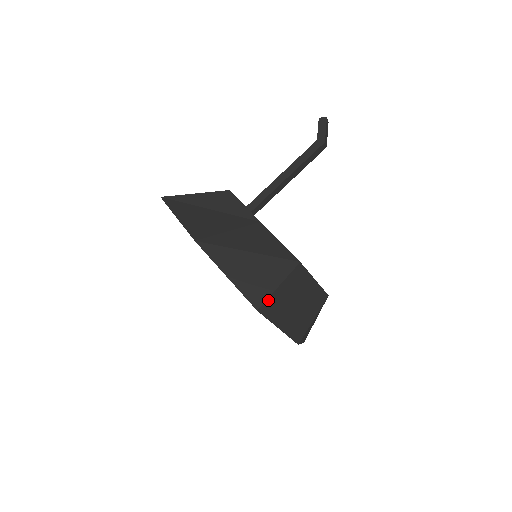
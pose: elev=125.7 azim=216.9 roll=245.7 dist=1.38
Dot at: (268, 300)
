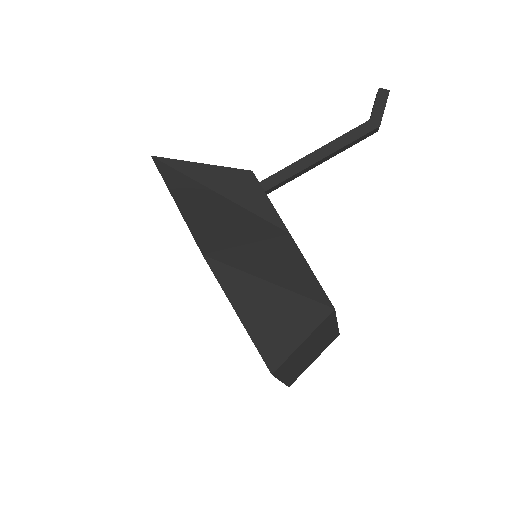
Dot at: (287, 359)
